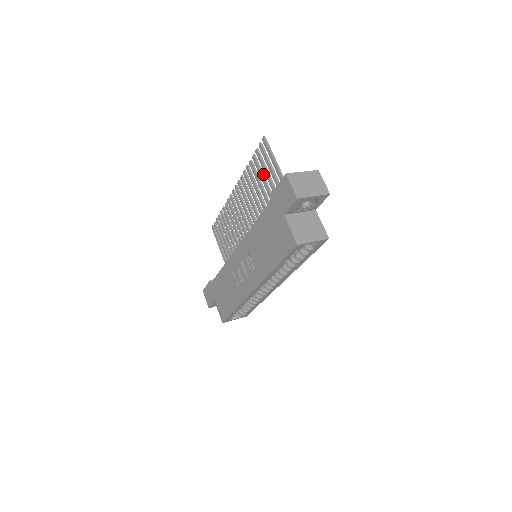
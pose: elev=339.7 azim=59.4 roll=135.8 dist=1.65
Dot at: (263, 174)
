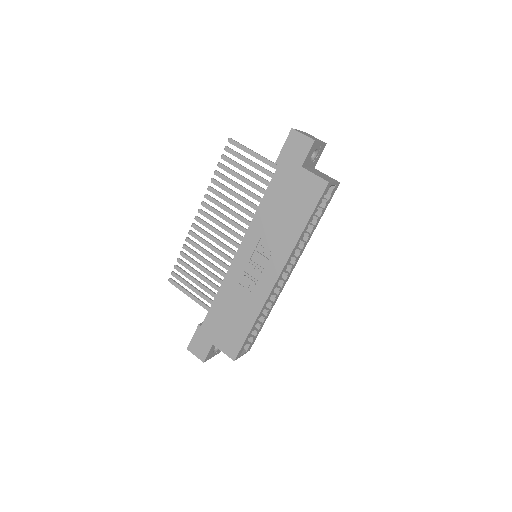
Dot at: (238, 173)
